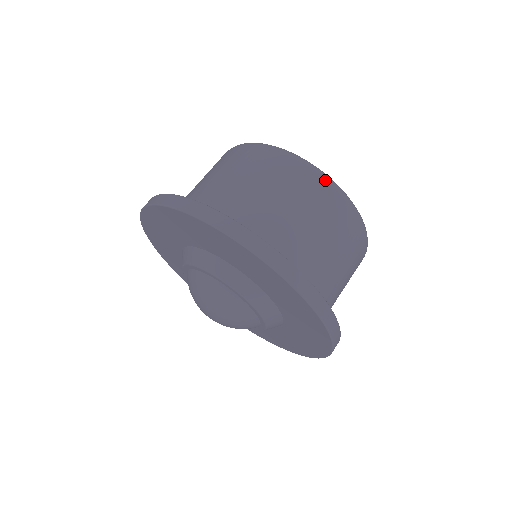
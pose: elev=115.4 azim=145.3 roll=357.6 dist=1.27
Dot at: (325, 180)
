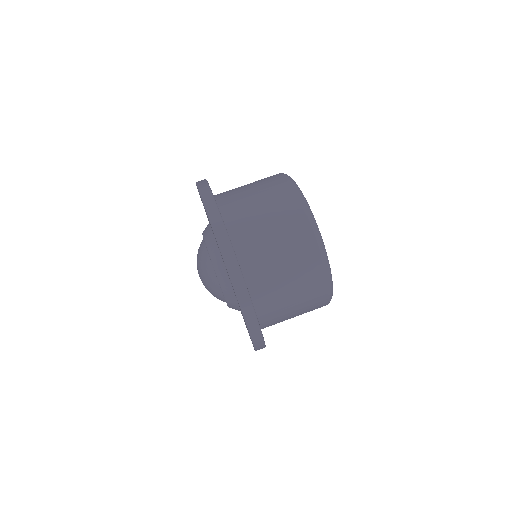
Dot at: (325, 275)
